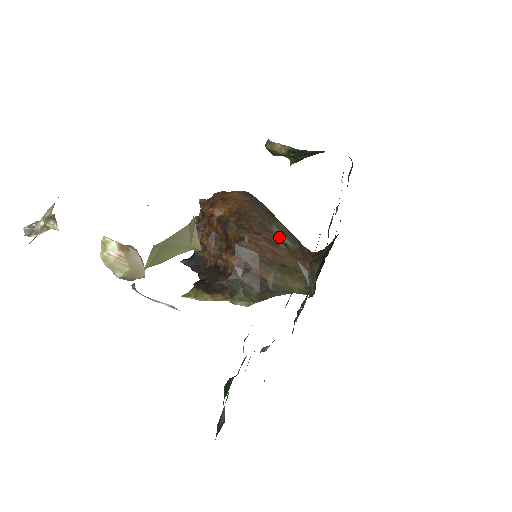
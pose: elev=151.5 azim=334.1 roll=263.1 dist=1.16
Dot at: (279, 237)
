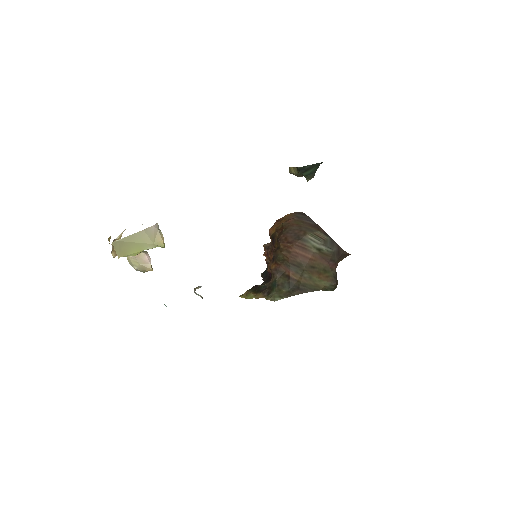
Dot at: (312, 244)
